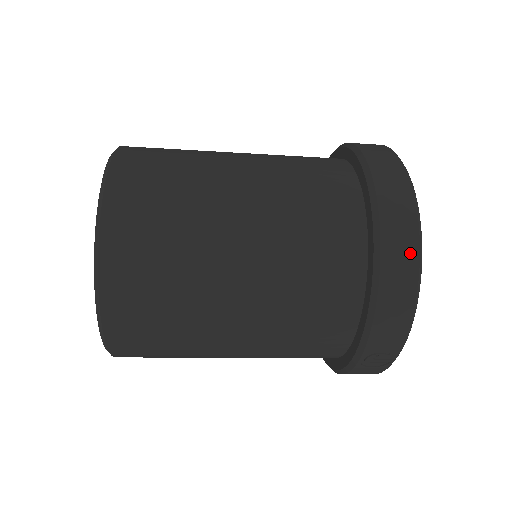
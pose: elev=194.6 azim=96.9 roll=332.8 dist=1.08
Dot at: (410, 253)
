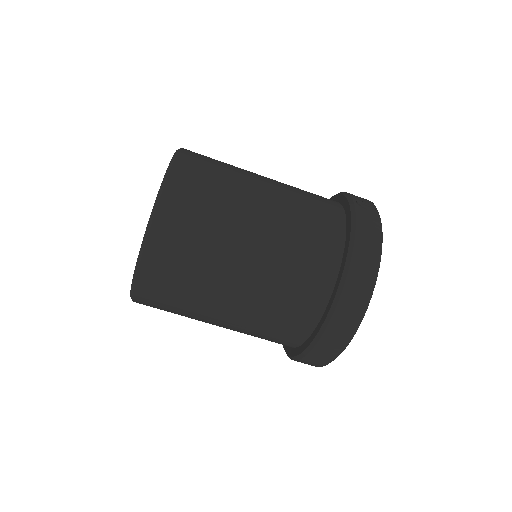
Dot at: occluded
